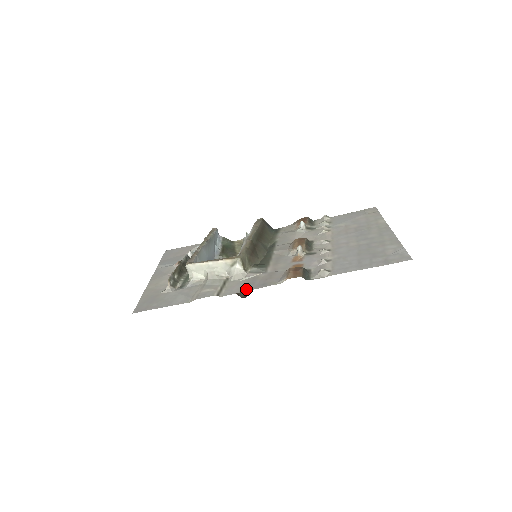
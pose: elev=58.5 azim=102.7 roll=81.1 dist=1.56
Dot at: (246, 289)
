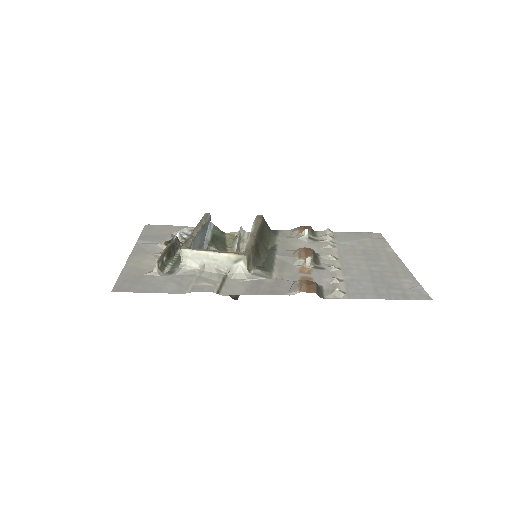
Dot at: (251, 293)
